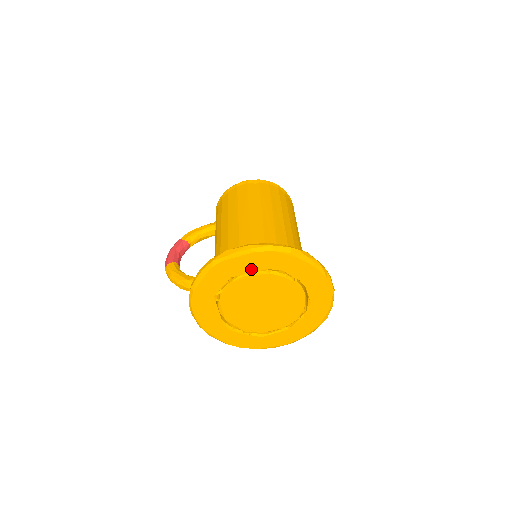
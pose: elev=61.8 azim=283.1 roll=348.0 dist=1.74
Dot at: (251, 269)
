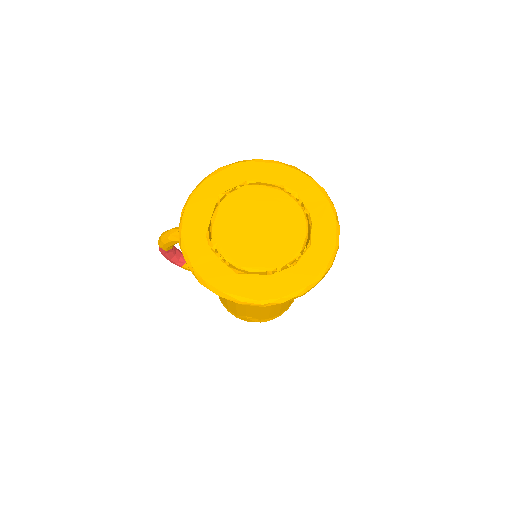
Dot at: (269, 180)
